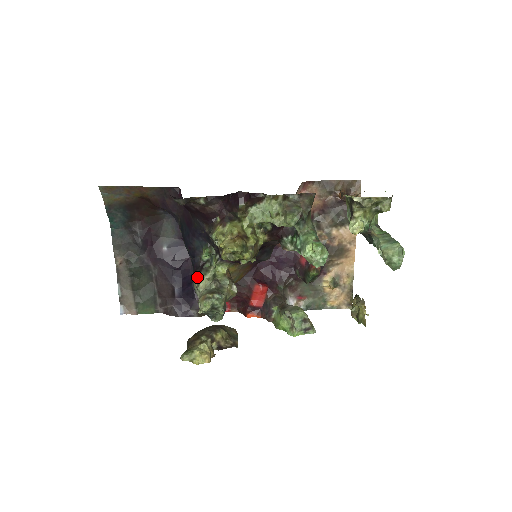
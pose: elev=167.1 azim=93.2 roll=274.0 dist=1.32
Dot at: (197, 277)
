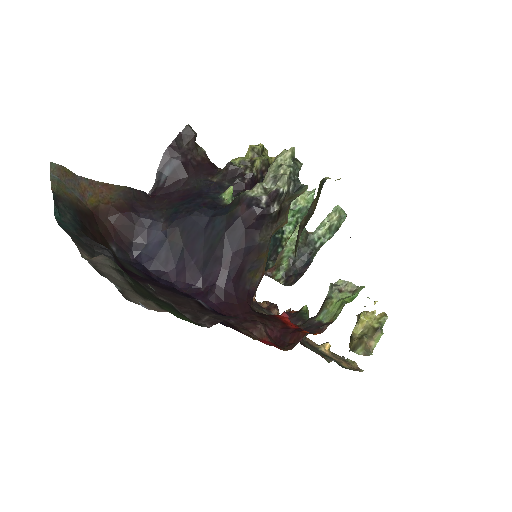
Dot at: (243, 194)
